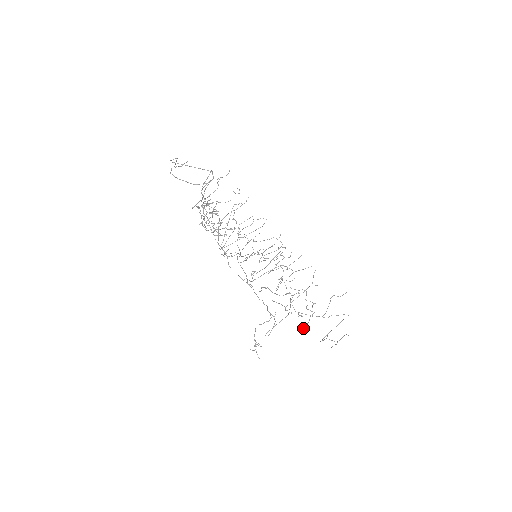
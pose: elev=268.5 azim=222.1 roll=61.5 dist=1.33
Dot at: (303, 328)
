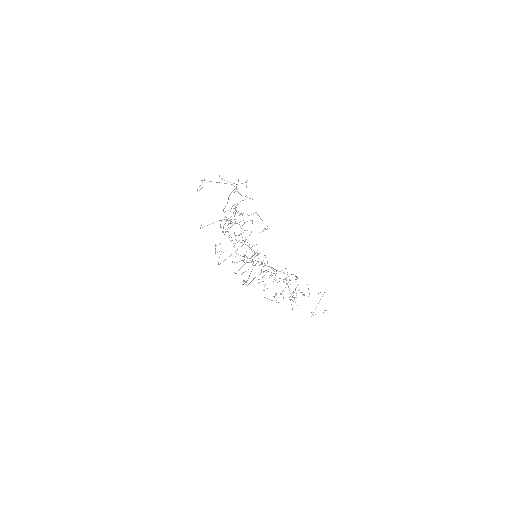
Dot at: occluded
